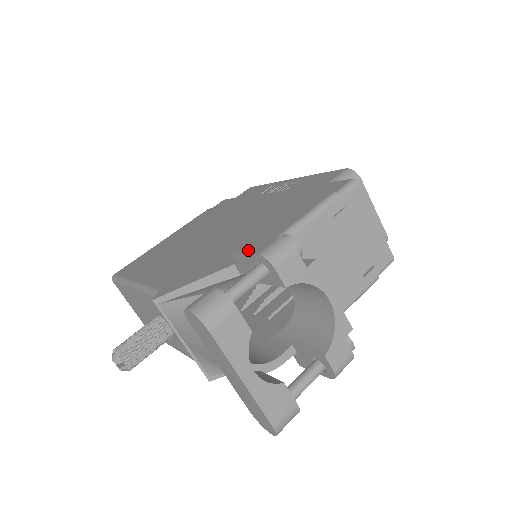
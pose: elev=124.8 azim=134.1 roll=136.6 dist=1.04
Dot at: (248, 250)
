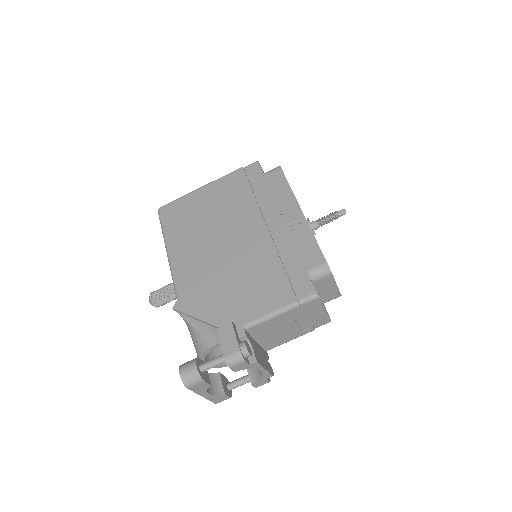
Dot at: (223, 342)
